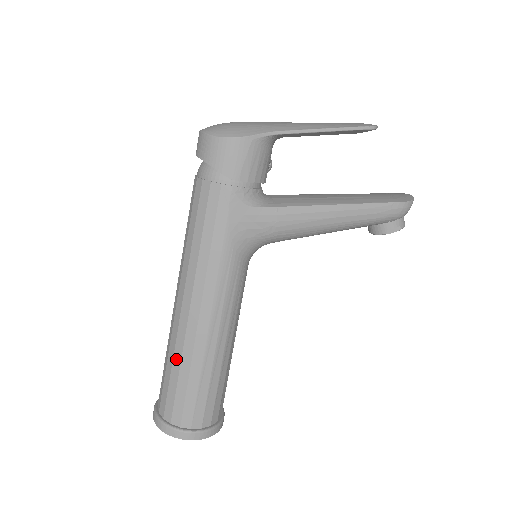
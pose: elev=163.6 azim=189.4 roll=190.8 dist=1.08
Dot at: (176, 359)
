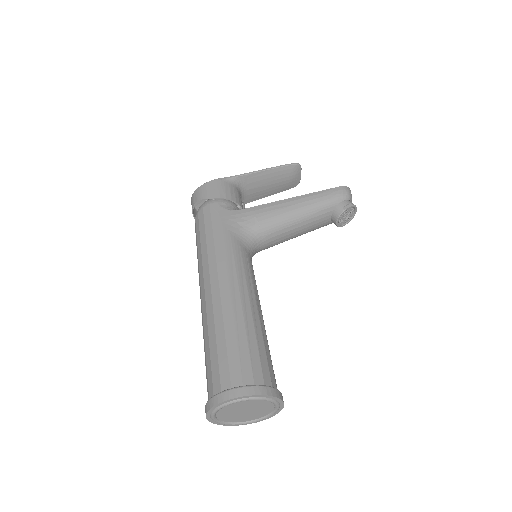
Dot at: (210, 330)
